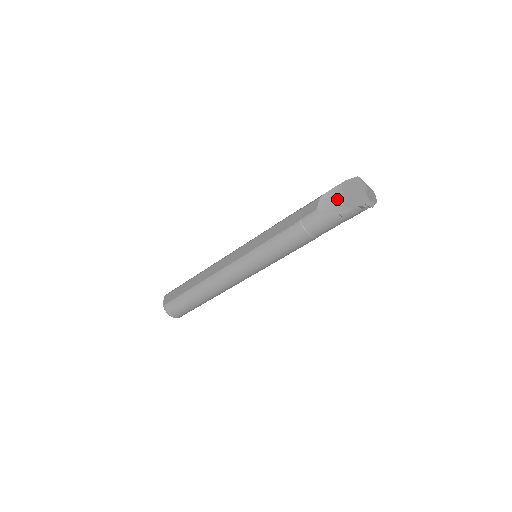
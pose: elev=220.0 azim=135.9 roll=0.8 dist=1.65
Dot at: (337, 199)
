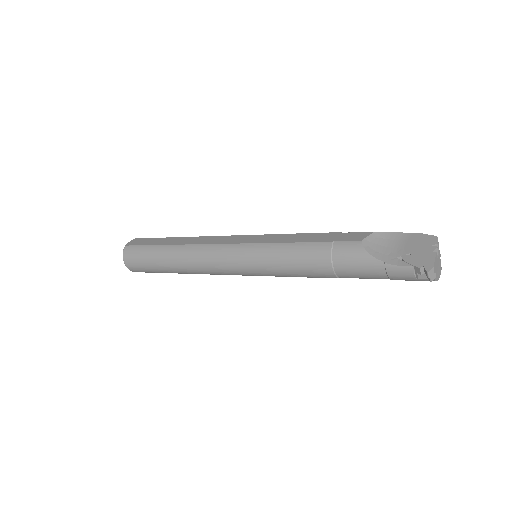
Dot at: (393, 246)
